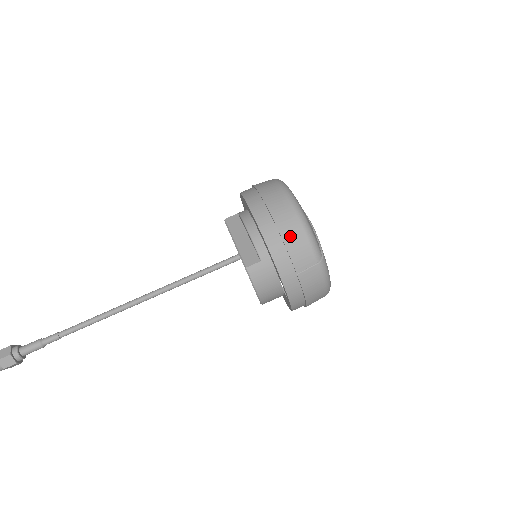
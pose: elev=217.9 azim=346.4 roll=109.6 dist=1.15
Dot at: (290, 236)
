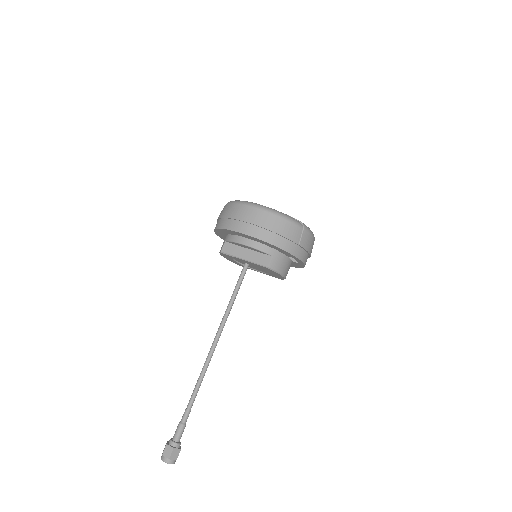
Dot at: (279, 228)
